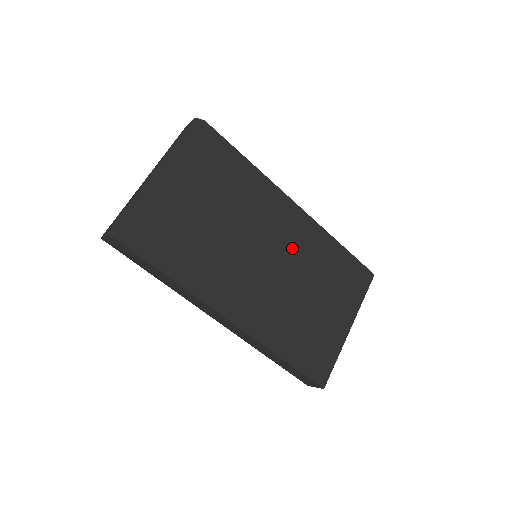
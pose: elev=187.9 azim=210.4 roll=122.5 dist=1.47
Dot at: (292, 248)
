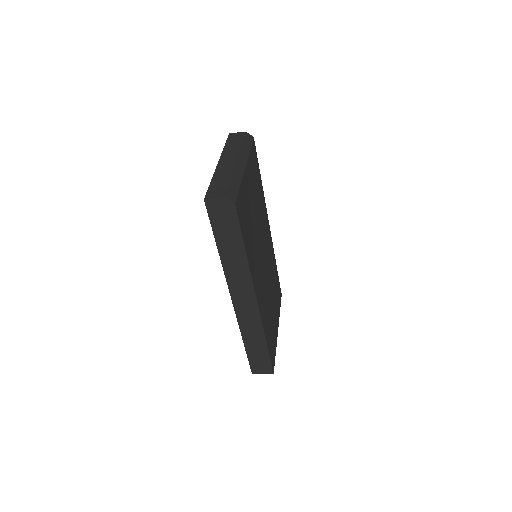
Dot at: (268, 257)
